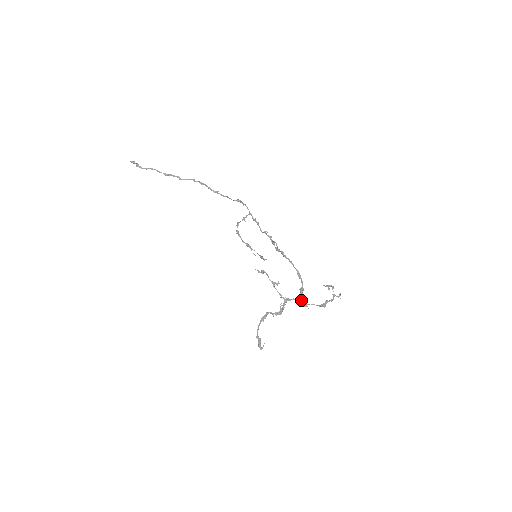
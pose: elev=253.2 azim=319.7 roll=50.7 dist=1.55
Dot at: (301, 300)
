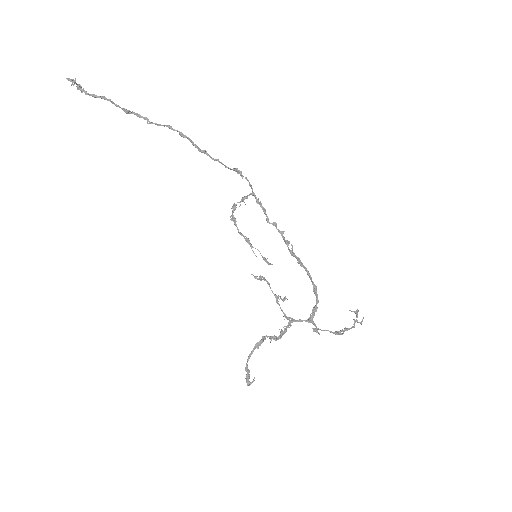
Dot at: (311, 322)
